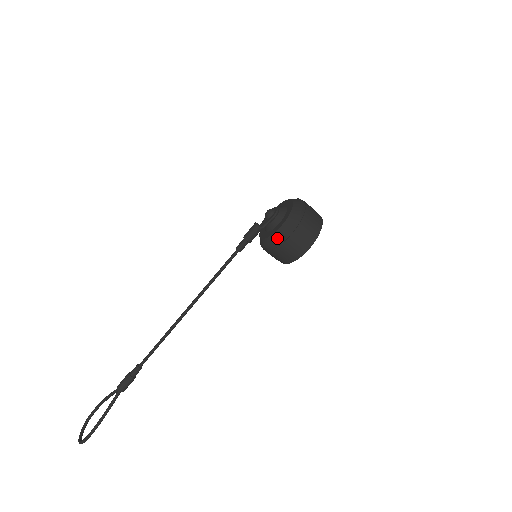
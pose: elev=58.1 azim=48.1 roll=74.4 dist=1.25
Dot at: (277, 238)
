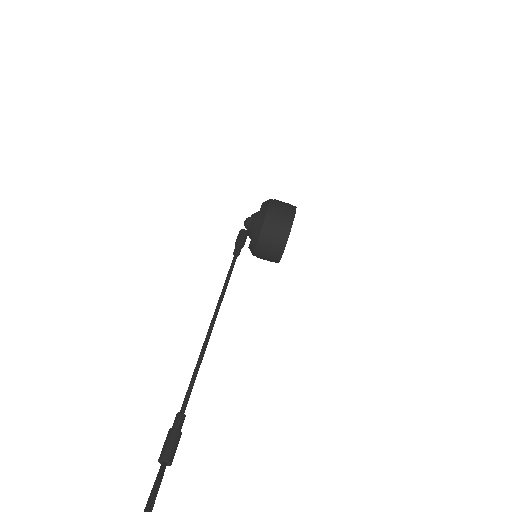
Dot at: (263, 215)
